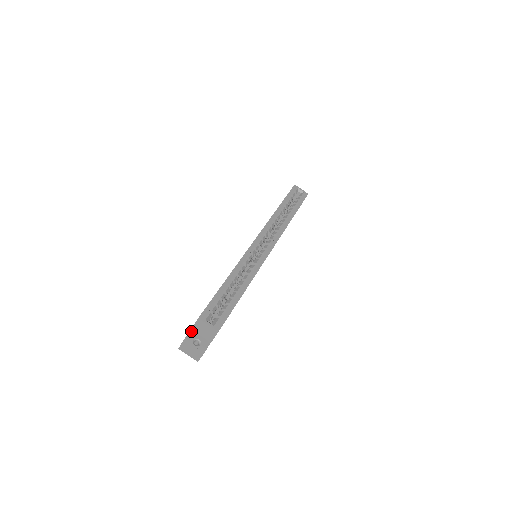
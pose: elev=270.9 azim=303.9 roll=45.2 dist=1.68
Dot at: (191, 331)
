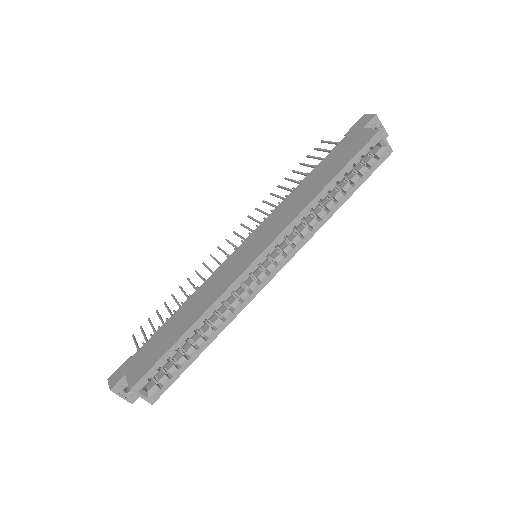
Dot at: (124, 377)
